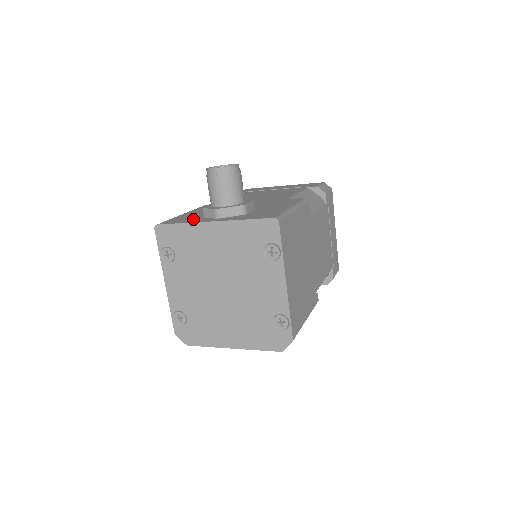
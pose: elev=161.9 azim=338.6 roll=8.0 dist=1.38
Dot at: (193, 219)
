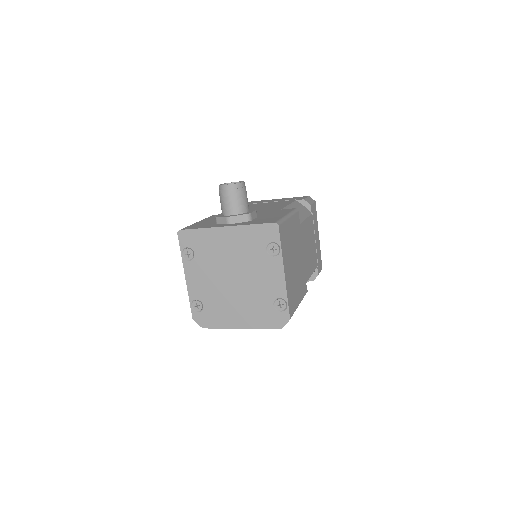
Dot at: (208, 225)
